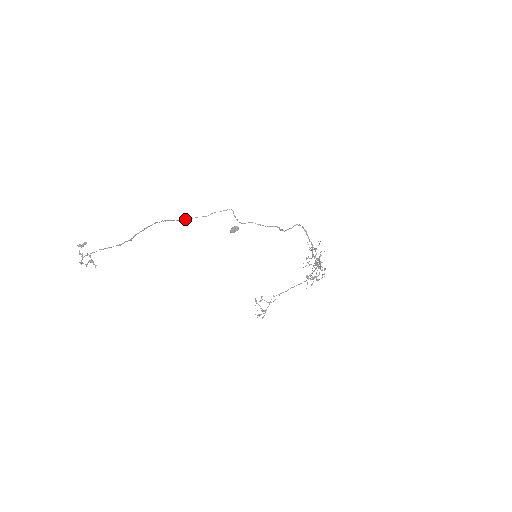
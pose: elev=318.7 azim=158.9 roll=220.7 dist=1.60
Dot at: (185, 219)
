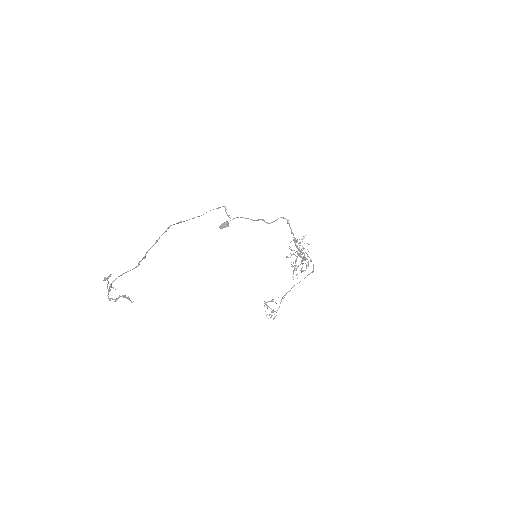
Dot at: (183, 221)
